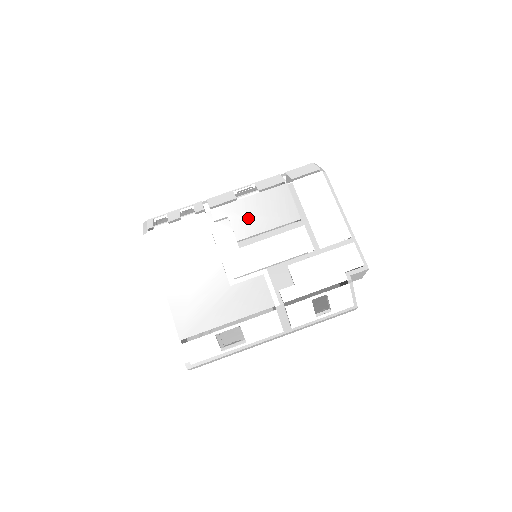
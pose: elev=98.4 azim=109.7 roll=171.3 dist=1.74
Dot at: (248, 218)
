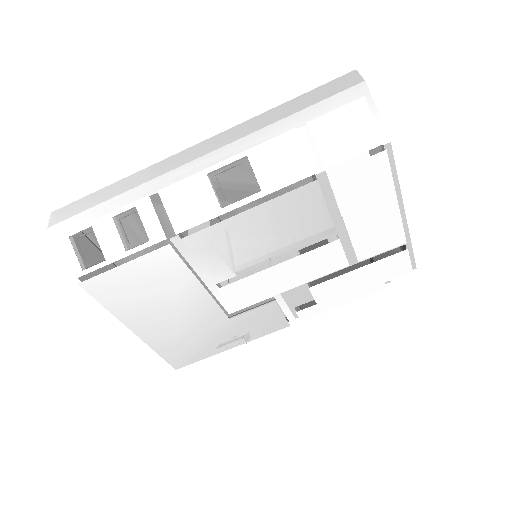
Dot at: (248, 243)
